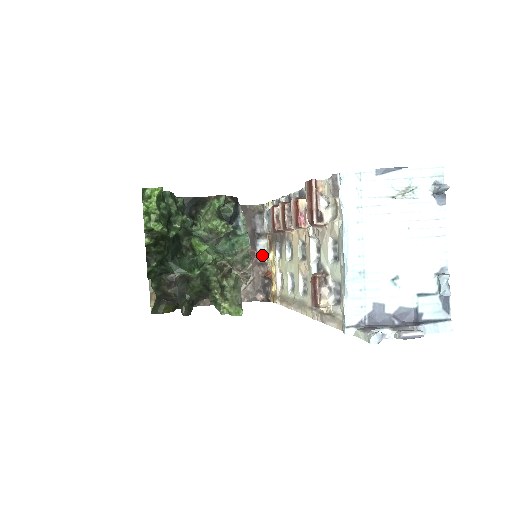
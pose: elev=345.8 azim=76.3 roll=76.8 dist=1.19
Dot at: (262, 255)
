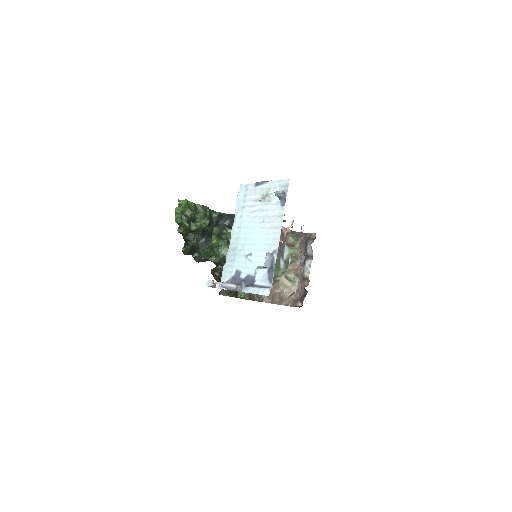
Dot at: (307, 272)
